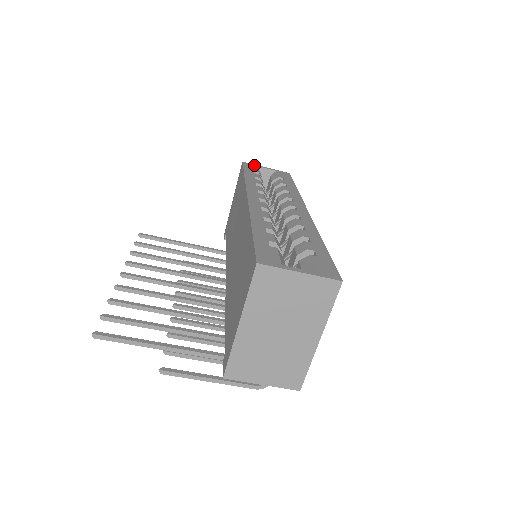
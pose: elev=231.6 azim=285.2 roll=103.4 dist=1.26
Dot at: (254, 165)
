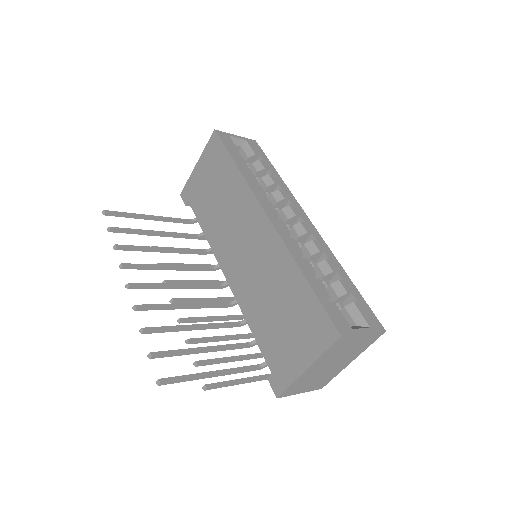
Dot at: (227, 134)
